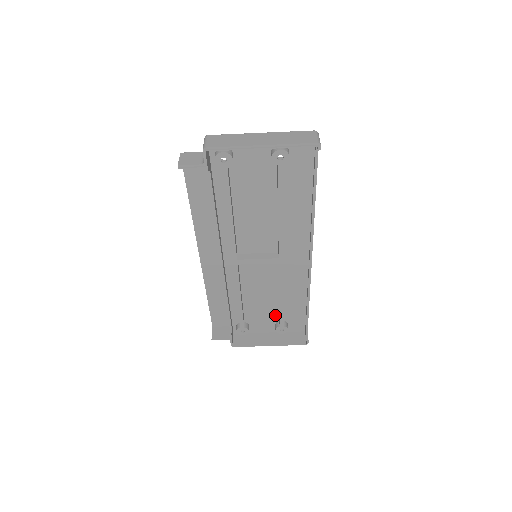
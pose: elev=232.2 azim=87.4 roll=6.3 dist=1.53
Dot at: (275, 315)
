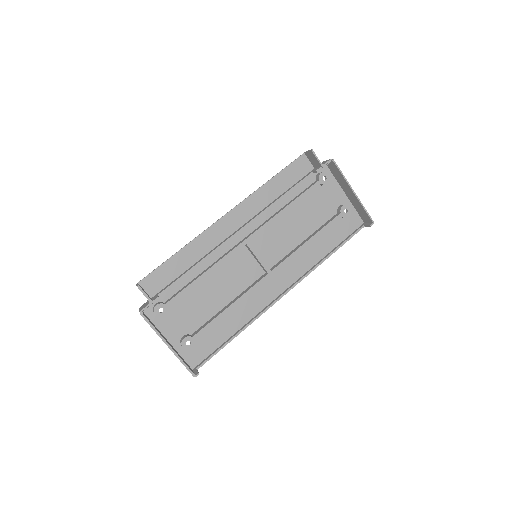
Dot at: (196, 325)
